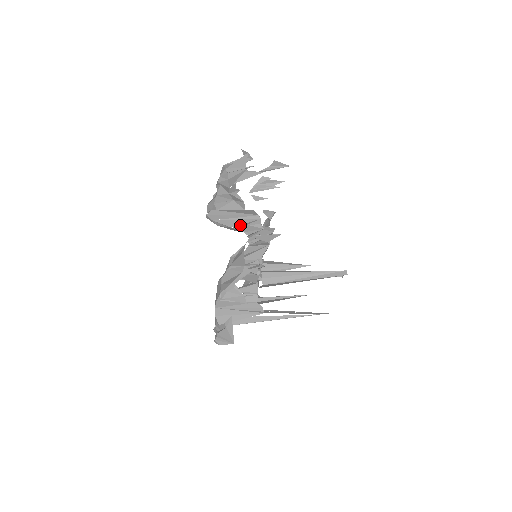
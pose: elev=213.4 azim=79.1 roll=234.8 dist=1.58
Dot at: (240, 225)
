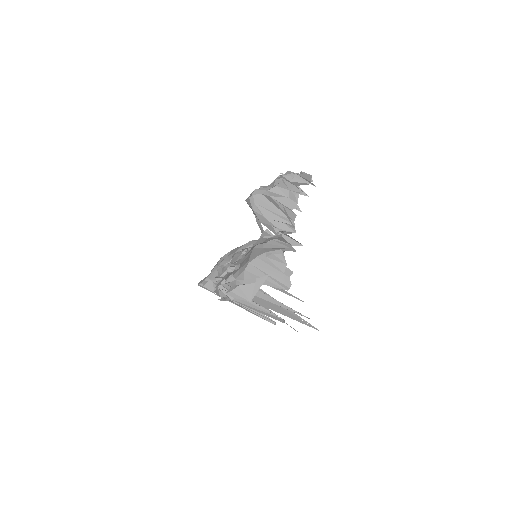
Dot at: (275, 220)
